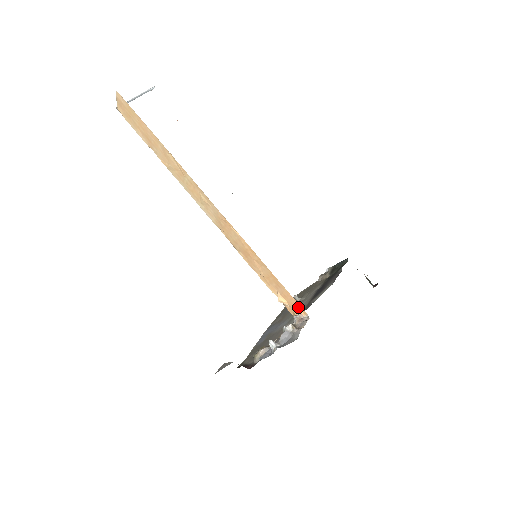
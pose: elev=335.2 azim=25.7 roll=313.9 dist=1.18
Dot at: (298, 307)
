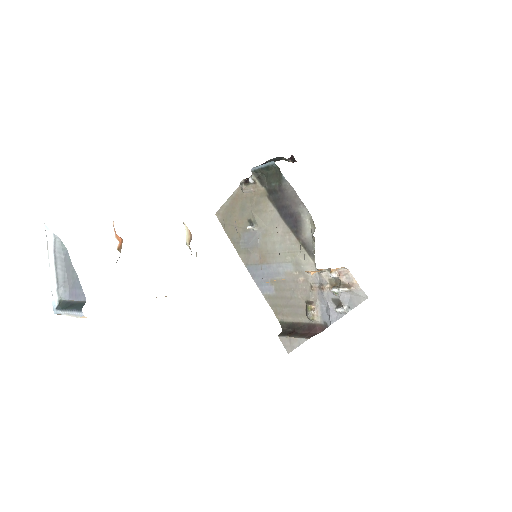
Dot at: (334, 269)
